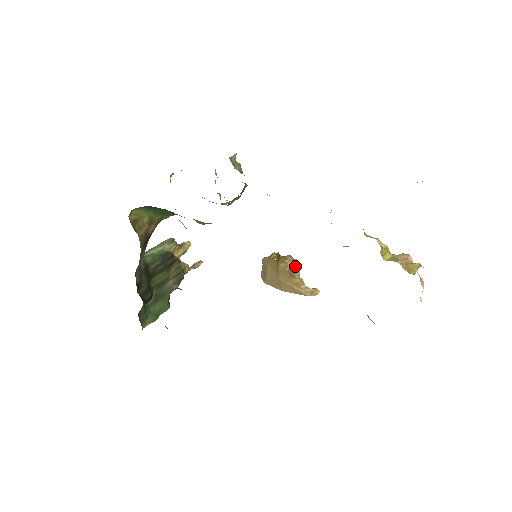
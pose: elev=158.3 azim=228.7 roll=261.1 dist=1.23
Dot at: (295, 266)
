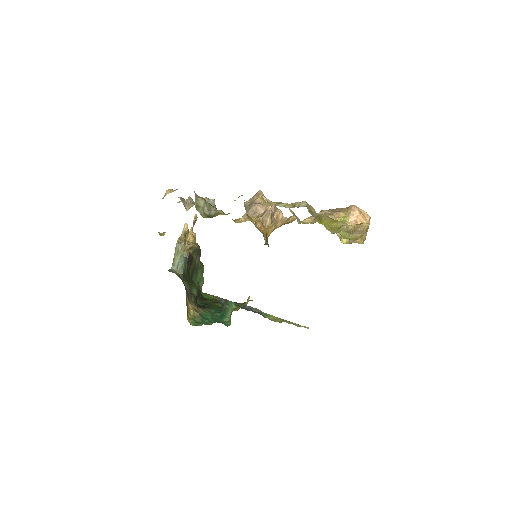
Dot at: (273, 213)
